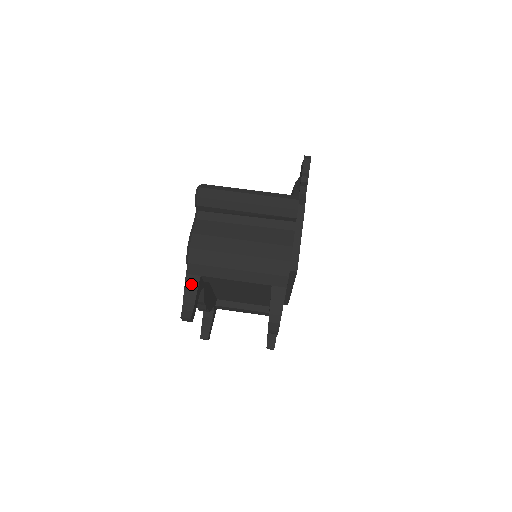
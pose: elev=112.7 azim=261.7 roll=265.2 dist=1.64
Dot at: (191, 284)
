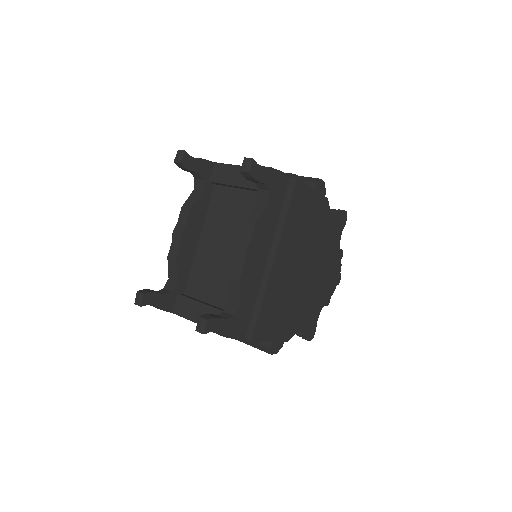
Dot at: occluded
